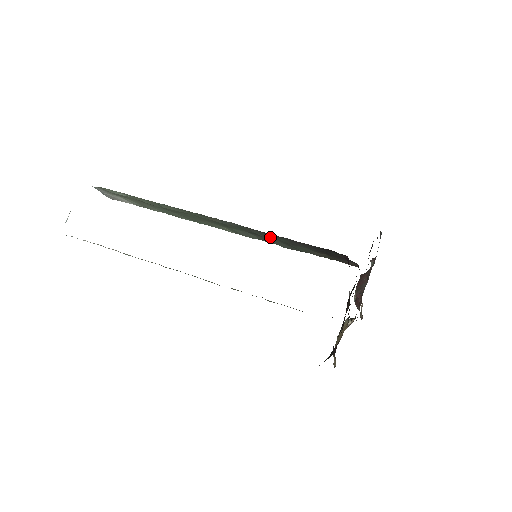
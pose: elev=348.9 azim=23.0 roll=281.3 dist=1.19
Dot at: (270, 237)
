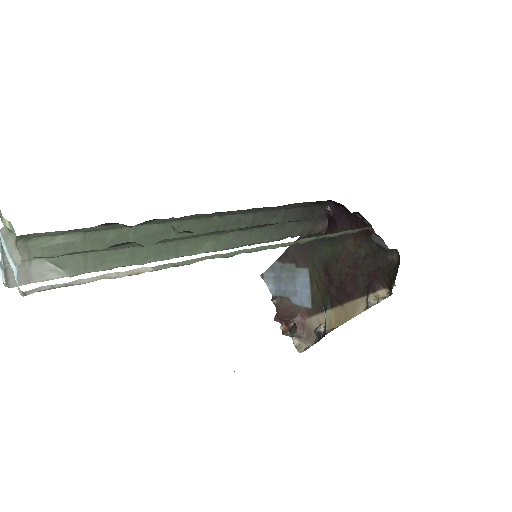
Dot at: (263, 224)
